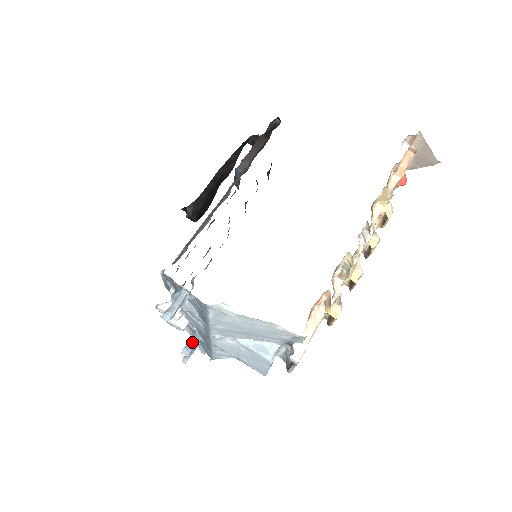
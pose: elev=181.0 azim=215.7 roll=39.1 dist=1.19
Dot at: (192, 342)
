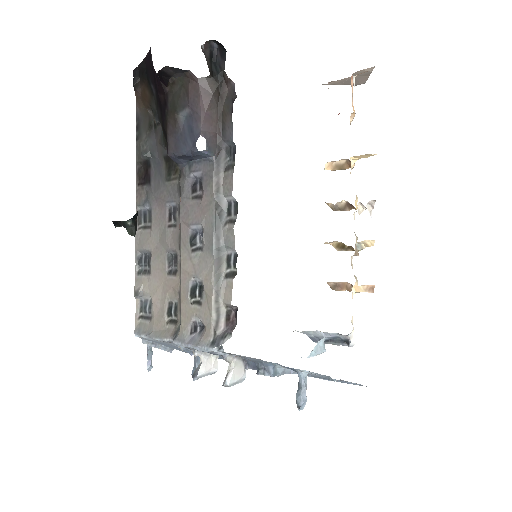
Dot at: occluded
